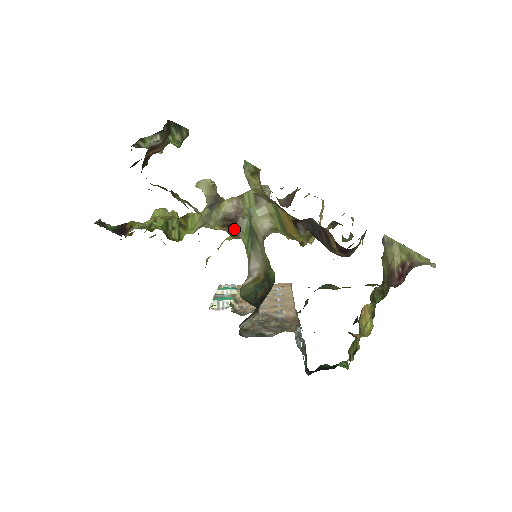
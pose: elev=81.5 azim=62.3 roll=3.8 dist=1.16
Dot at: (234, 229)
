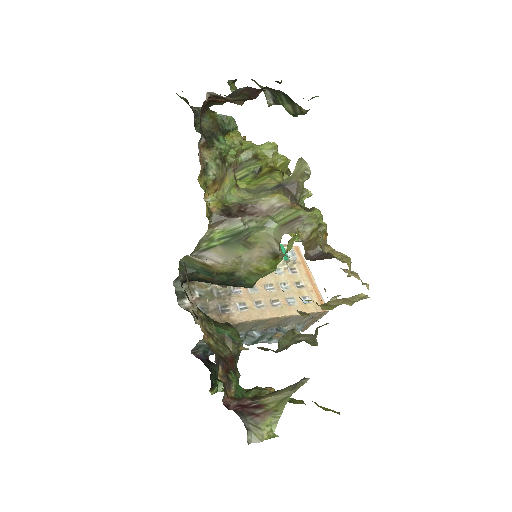
Dot at: (222, 219)
